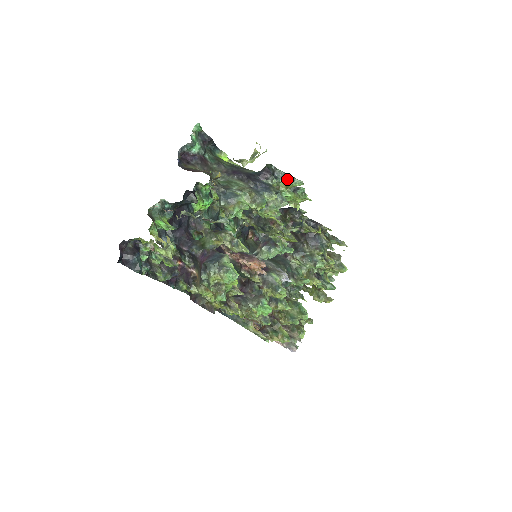
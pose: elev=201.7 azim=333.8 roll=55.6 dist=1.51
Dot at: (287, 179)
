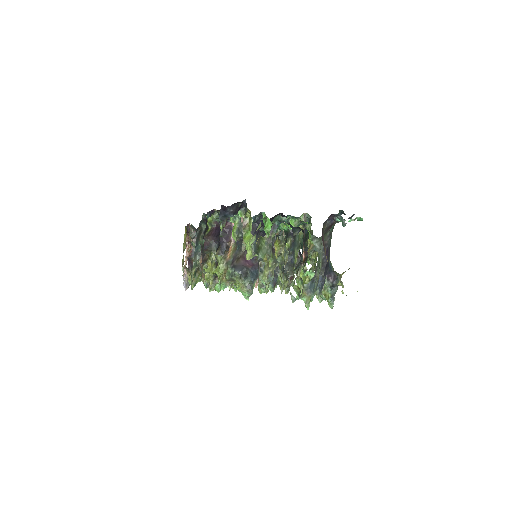
Dot at: (332, 297)
